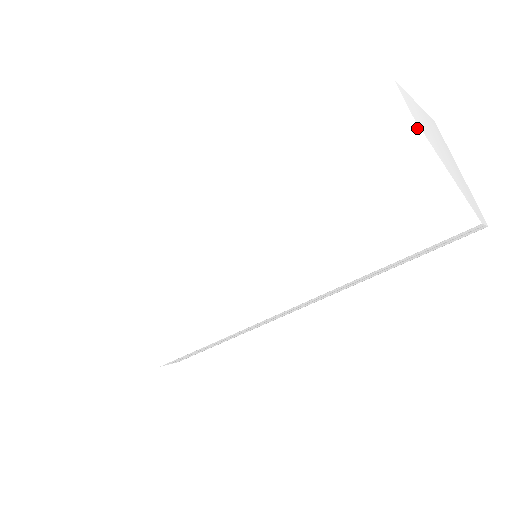
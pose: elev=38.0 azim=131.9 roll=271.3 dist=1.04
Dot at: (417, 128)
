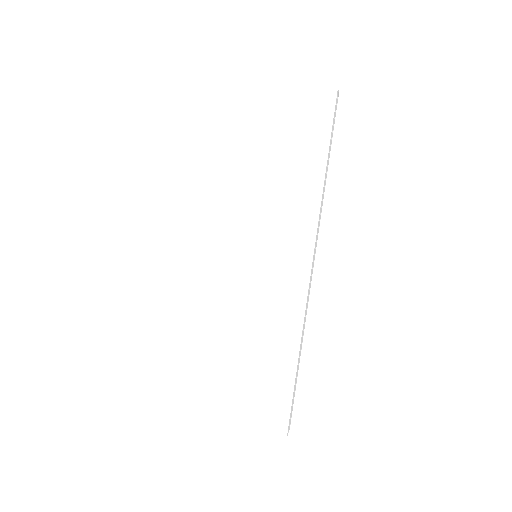
Dot at: (266, 56)
